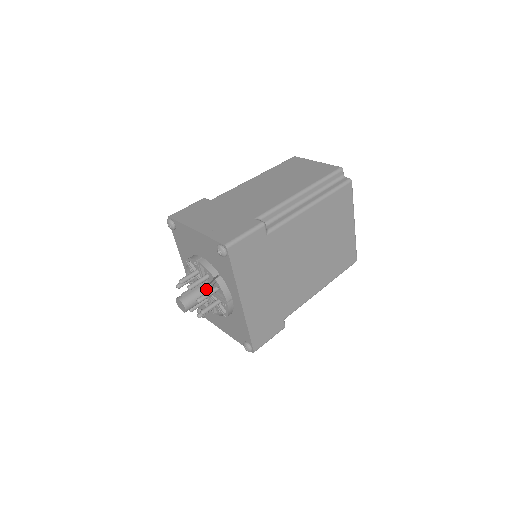
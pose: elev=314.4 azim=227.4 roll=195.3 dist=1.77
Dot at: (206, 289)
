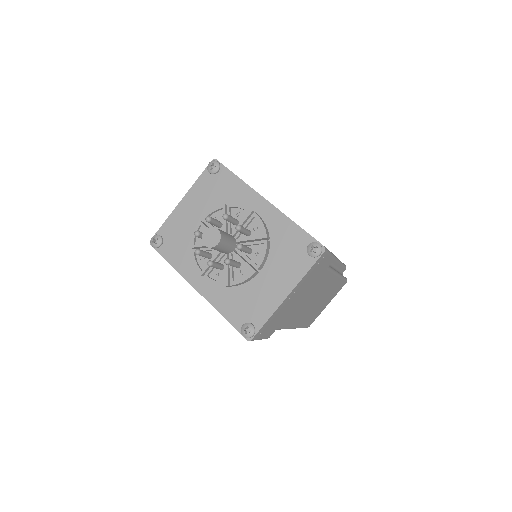
Dot at: occluded
